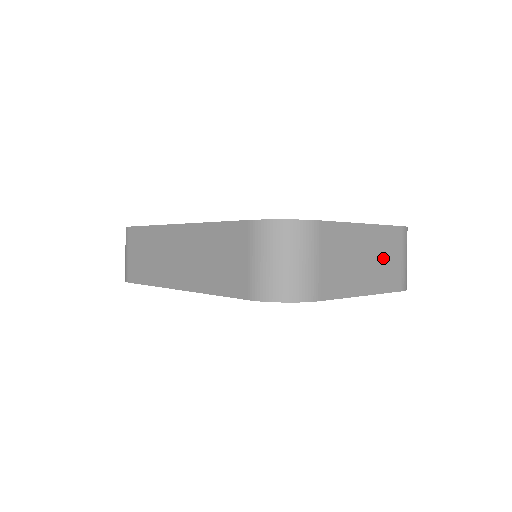
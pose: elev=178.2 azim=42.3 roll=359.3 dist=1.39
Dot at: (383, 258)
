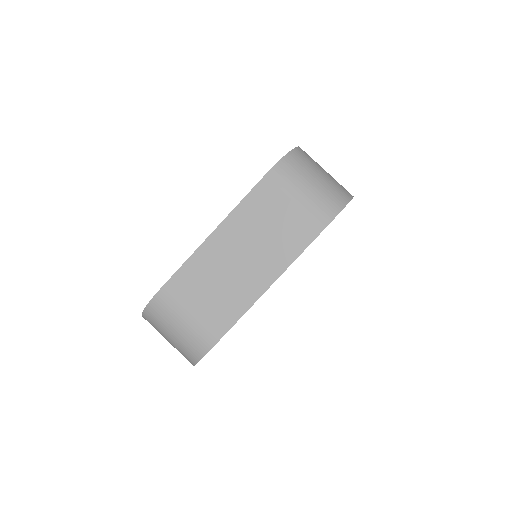
Dot at: (265, 231)
